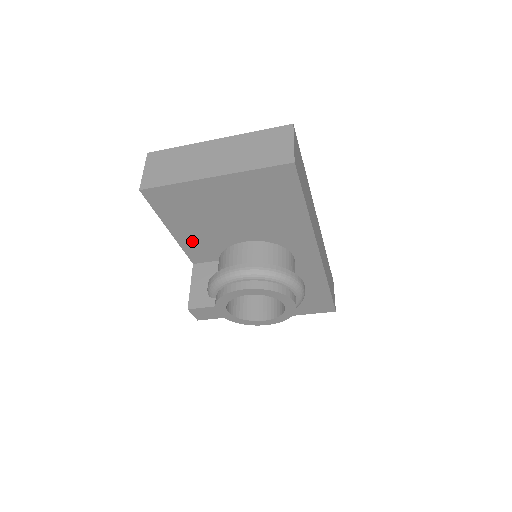
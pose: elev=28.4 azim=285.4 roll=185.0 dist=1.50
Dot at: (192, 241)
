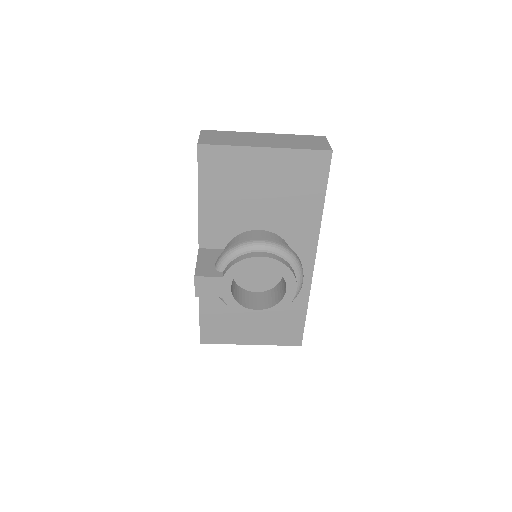
Dot at: (212, 218)
